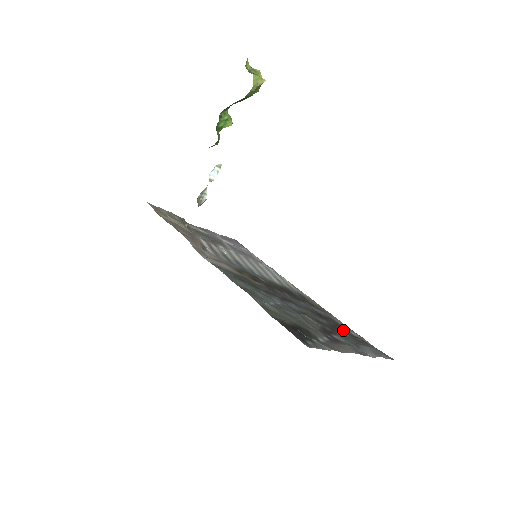
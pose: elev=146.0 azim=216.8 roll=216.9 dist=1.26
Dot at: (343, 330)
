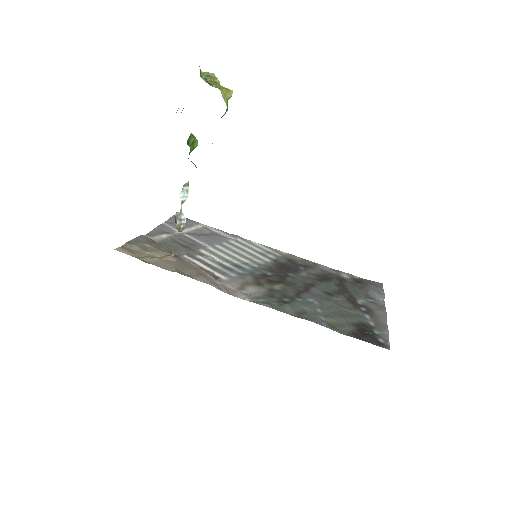
Dot at: (347, 283)
